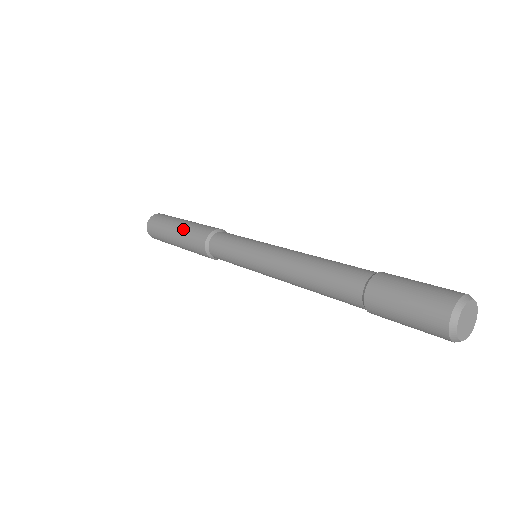
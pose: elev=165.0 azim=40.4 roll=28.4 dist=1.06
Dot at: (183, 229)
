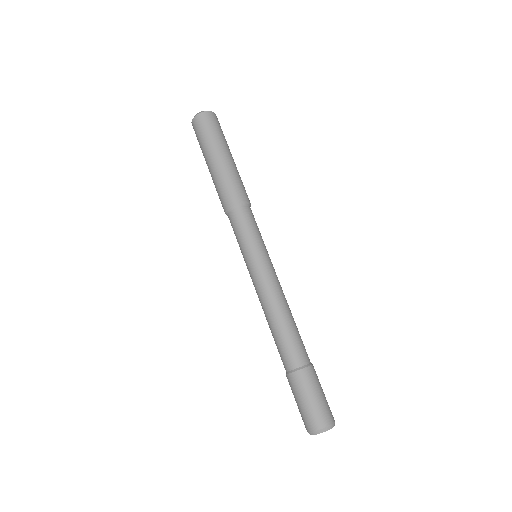
Dot at: (212, 178)
